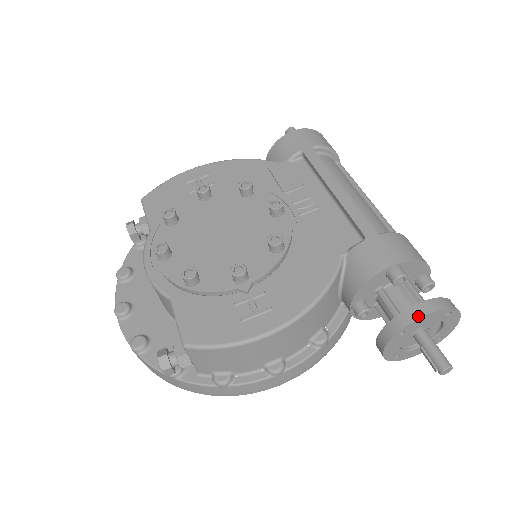
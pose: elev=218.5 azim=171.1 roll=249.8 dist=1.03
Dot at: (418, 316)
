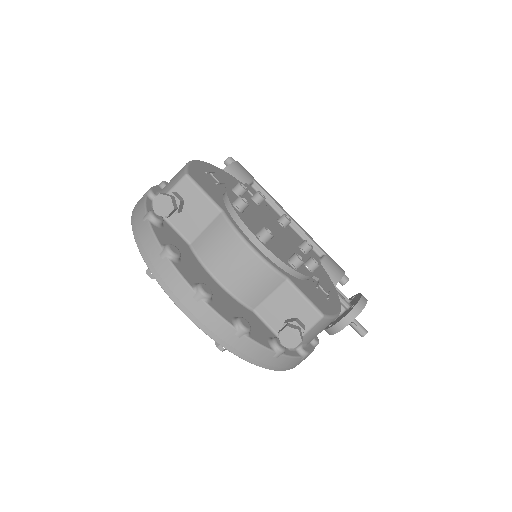
Dot at: (366, 301)
